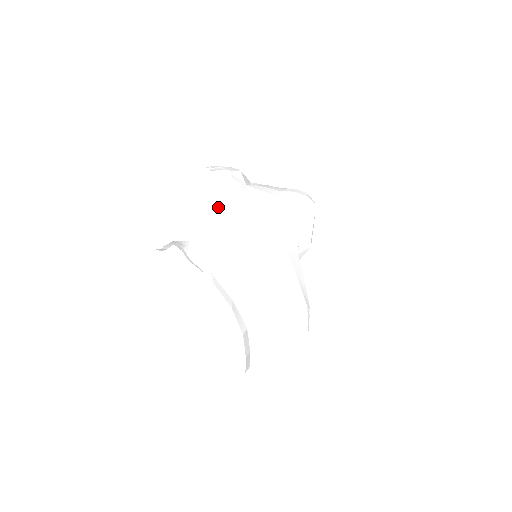
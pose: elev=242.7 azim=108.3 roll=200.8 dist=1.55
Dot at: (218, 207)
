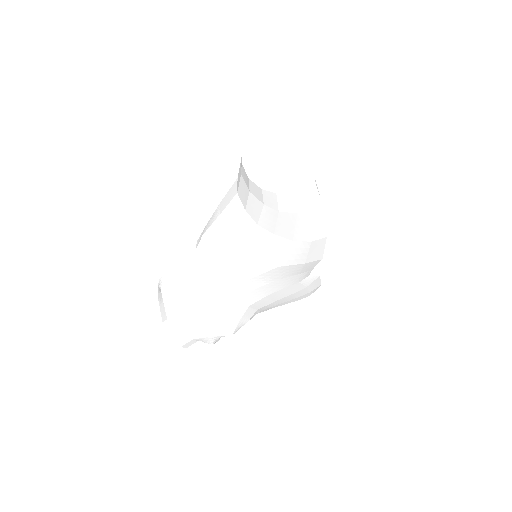
Dot at: occluded
